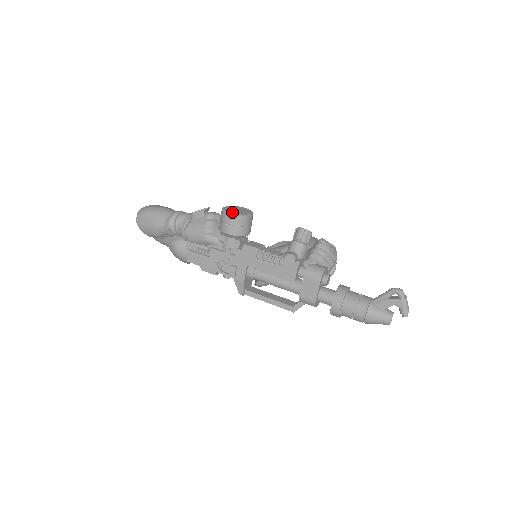
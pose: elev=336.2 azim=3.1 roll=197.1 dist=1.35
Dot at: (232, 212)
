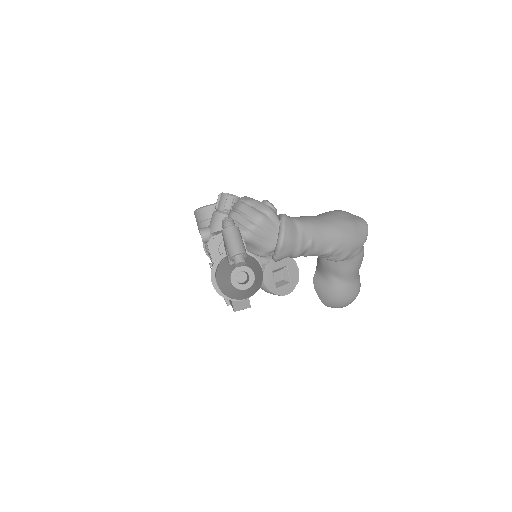
Dot at: occluded
